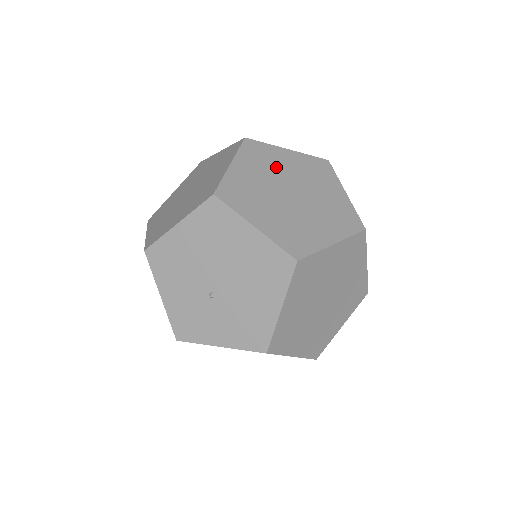
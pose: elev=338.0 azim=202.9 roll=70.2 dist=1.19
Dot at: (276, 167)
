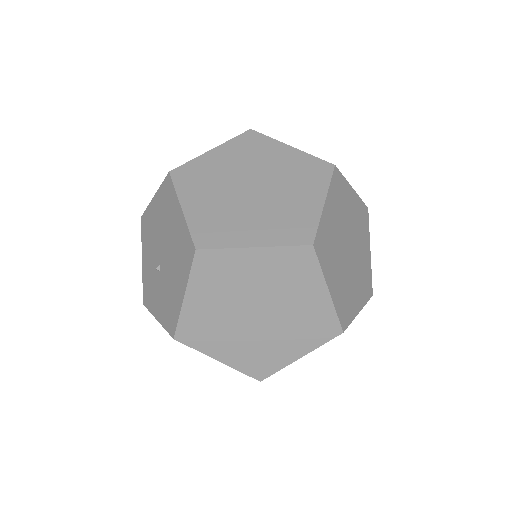
Dot at: (259, 161)
